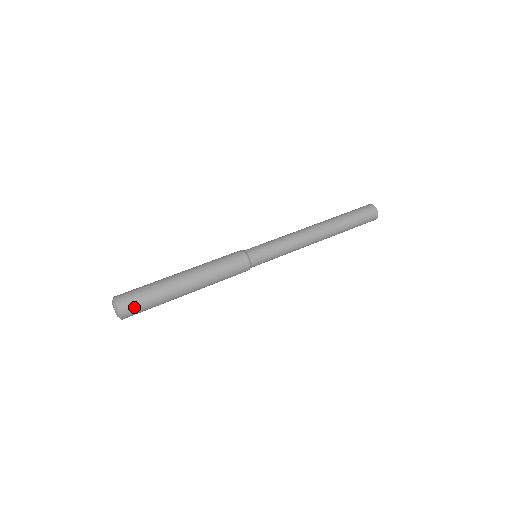
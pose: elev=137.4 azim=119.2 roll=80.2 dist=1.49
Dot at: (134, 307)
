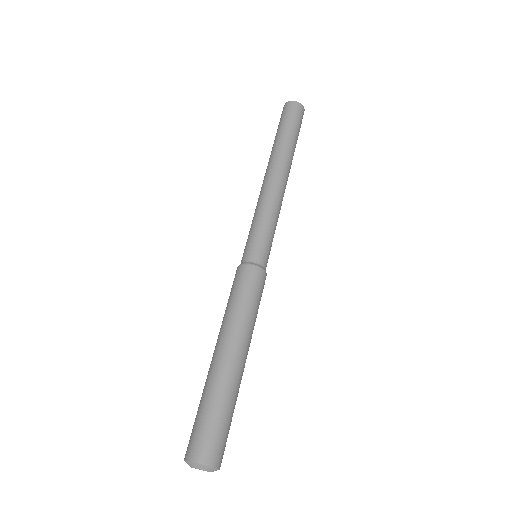
Dot at: (211, 441)
